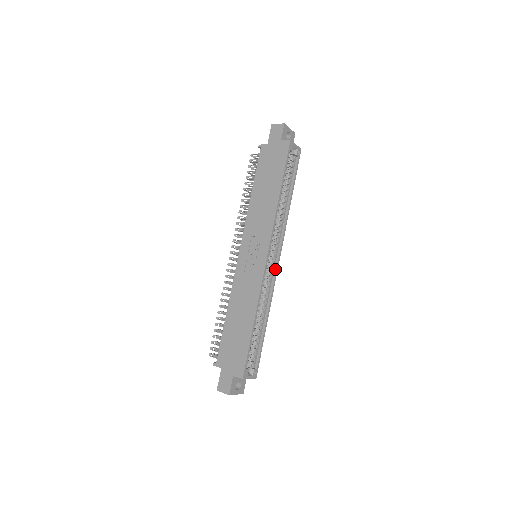
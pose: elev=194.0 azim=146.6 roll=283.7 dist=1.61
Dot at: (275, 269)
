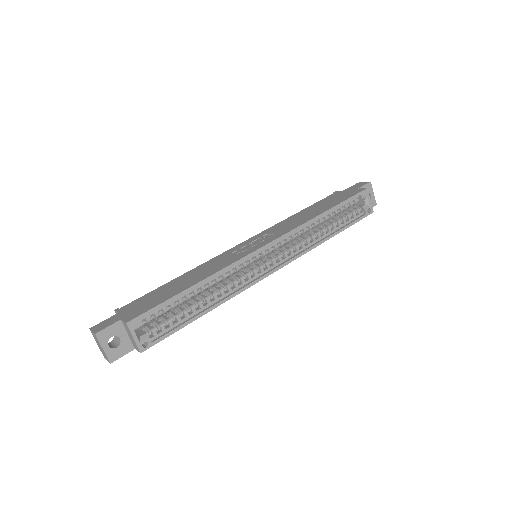
Dot at: (264, 274)
